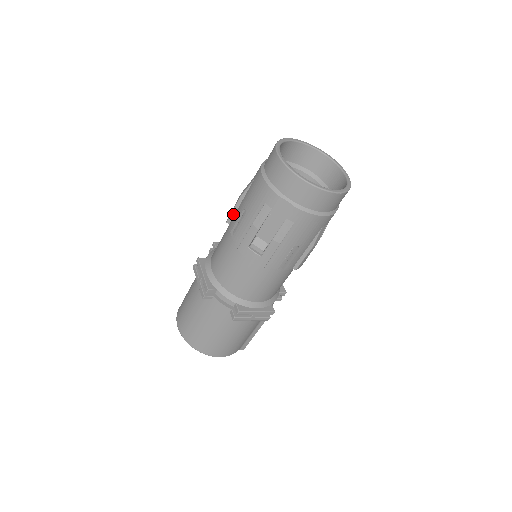
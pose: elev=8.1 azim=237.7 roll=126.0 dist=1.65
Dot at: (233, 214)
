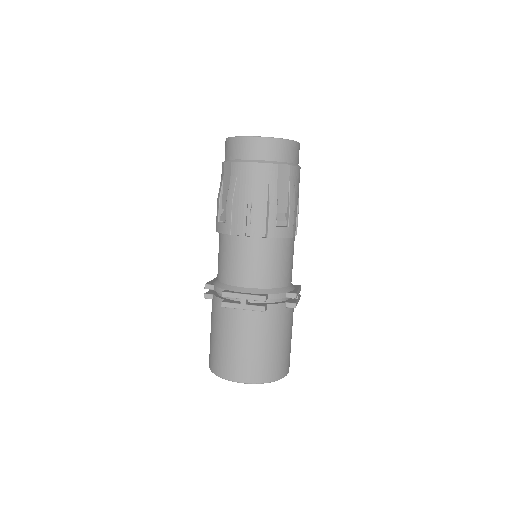
Dot at: (233, 222)
